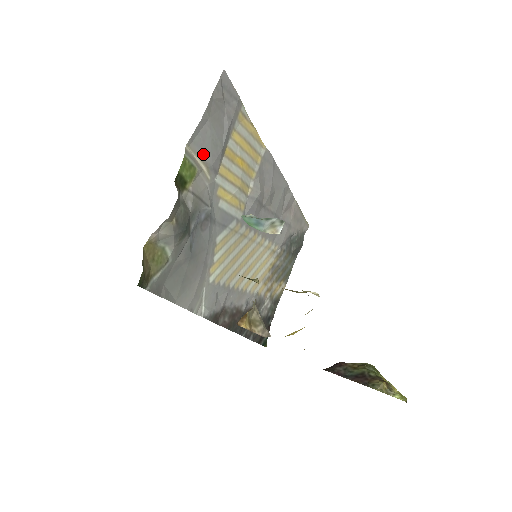
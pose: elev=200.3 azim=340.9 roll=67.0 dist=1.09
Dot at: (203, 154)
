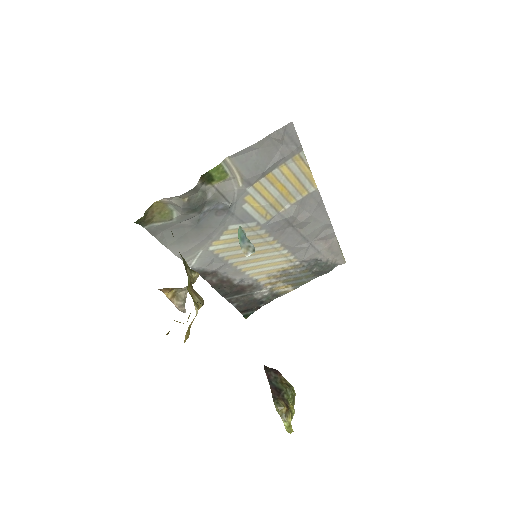
Dot at: (242, 168)
